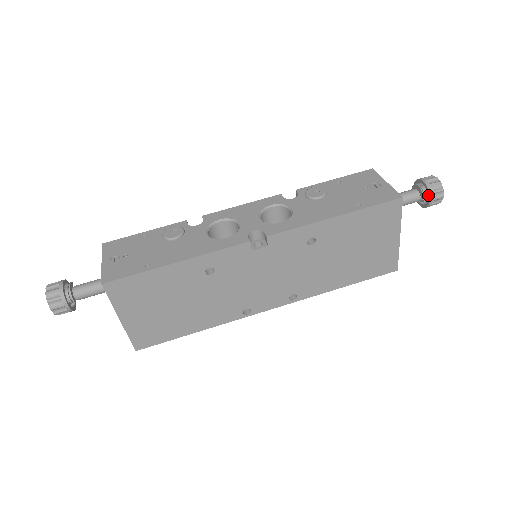
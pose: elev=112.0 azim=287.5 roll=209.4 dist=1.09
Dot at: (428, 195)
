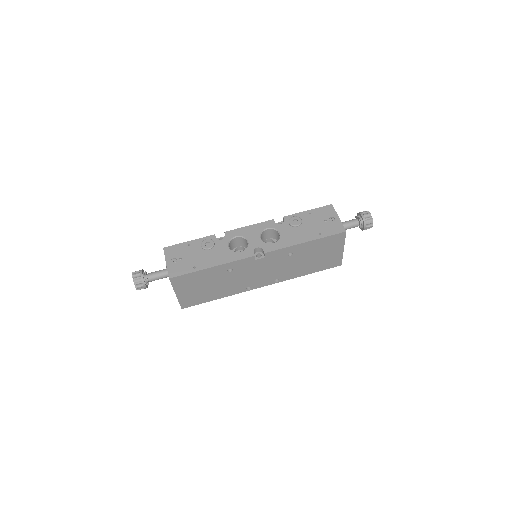
Dot at: (363, 225)
